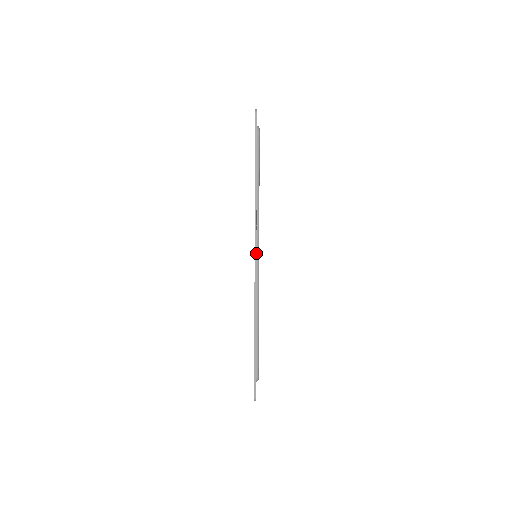
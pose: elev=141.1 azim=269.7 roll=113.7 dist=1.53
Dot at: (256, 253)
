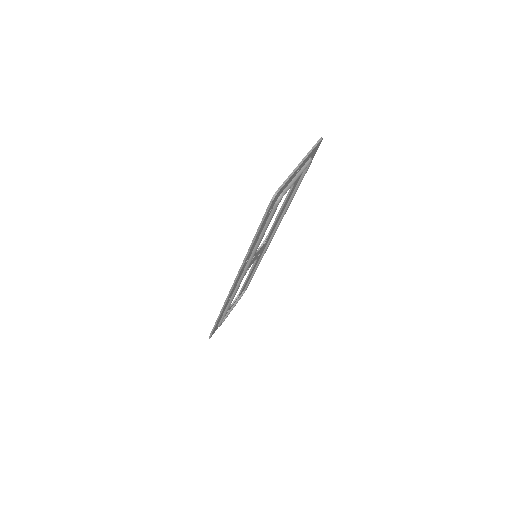
Dot at: (243, 271)
